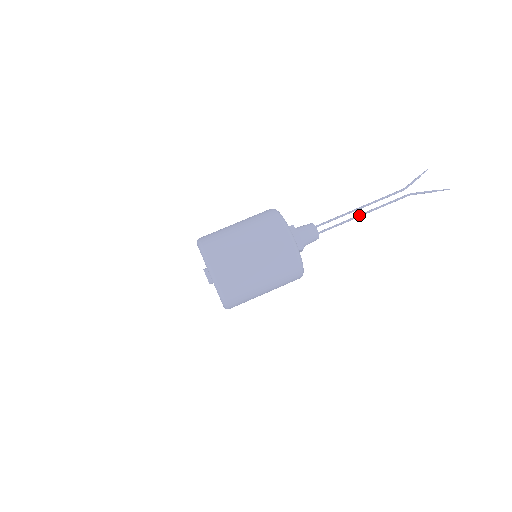
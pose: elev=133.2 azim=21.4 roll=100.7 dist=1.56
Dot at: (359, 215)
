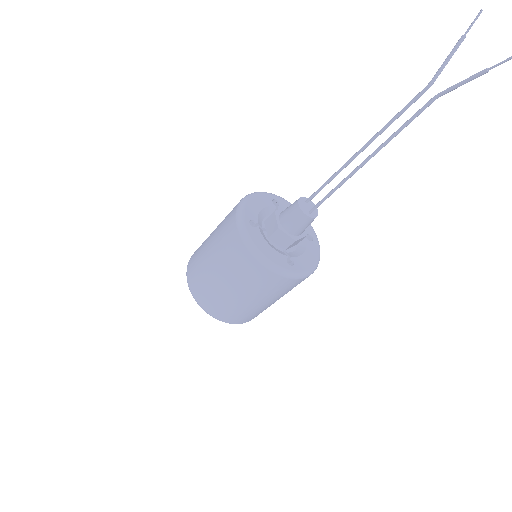
Dot at: (357, 168)
